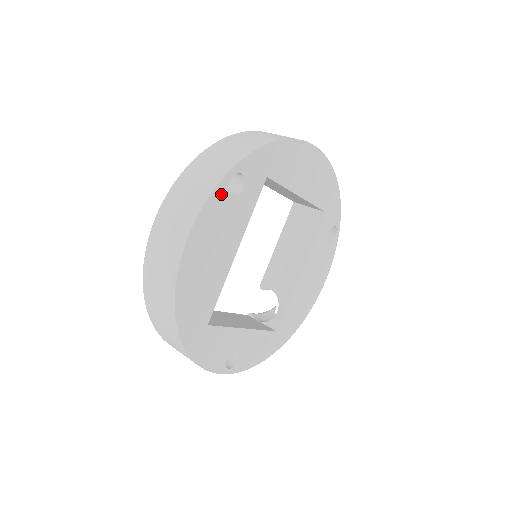
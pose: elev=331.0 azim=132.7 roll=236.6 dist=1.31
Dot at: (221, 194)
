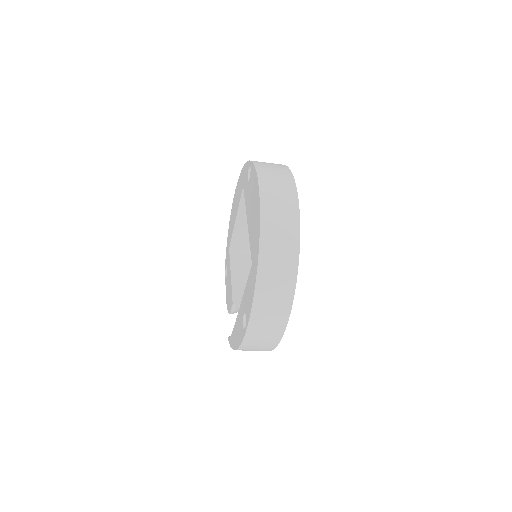
Dot at: occluded
